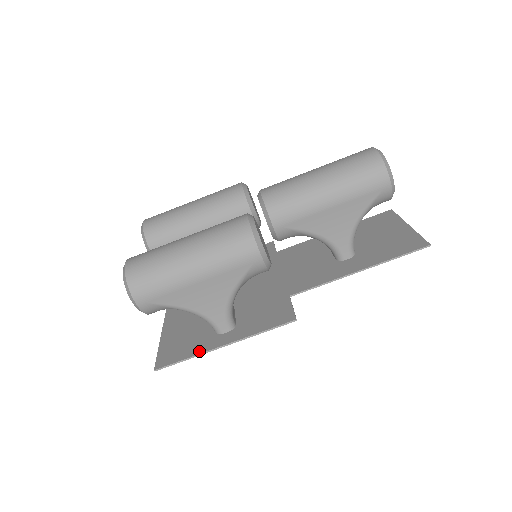
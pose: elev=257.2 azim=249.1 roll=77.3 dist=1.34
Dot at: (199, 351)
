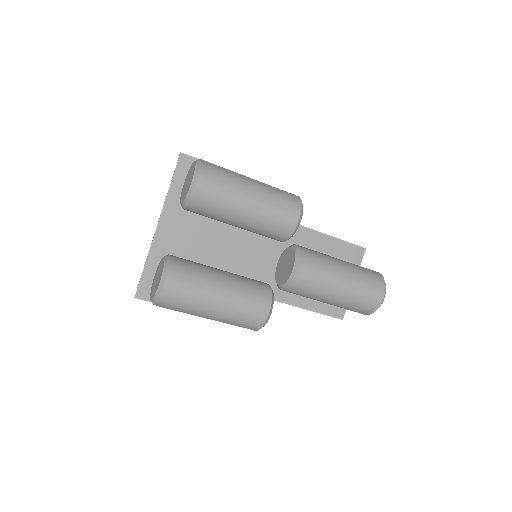
Dot at: occluded
